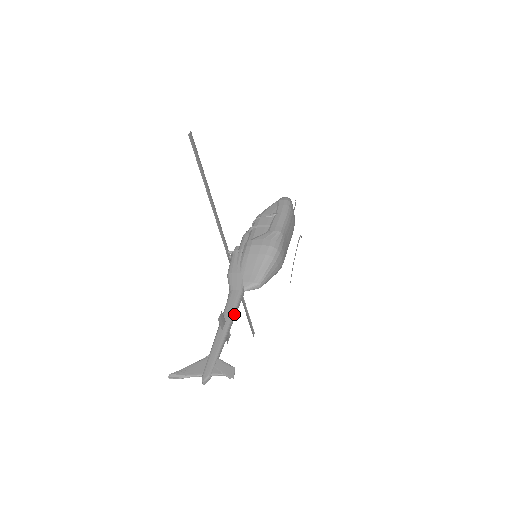
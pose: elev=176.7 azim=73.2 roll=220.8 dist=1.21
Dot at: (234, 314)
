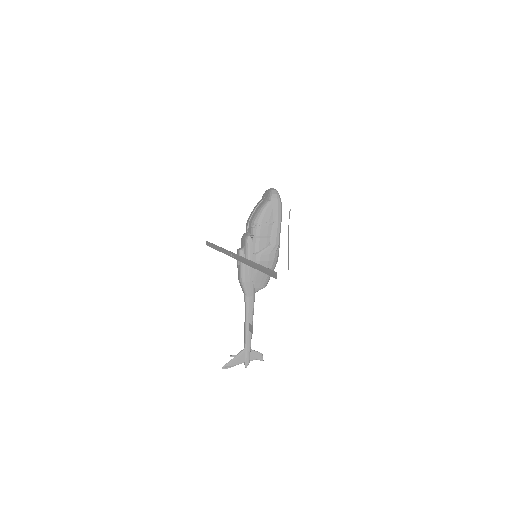
Dot at: occluded
